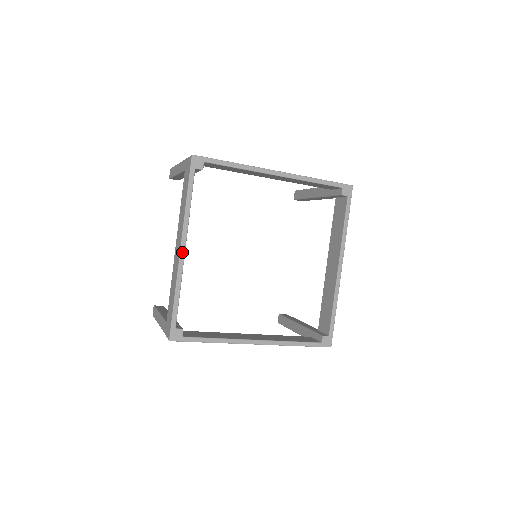
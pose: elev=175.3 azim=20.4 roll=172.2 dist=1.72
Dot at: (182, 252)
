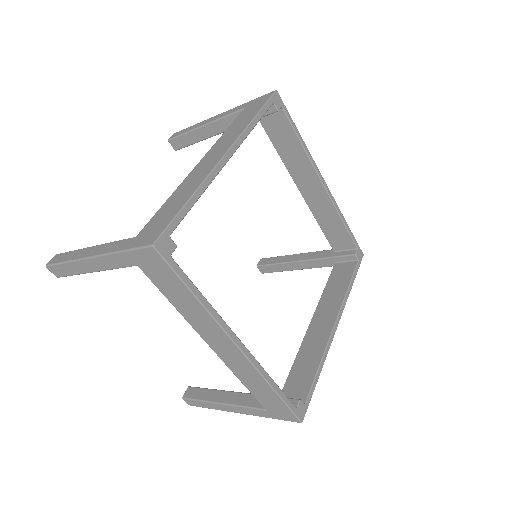
Dot at: (243, 349)
